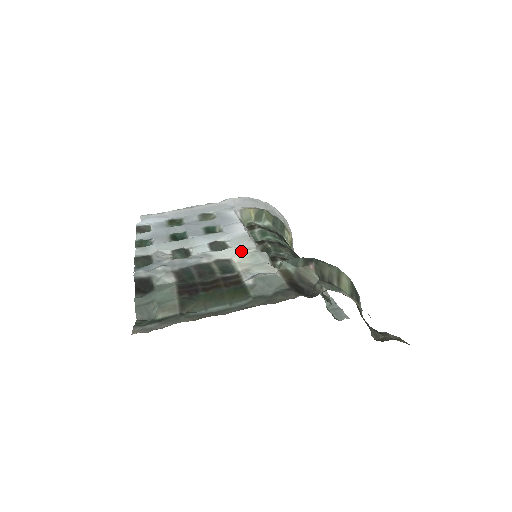
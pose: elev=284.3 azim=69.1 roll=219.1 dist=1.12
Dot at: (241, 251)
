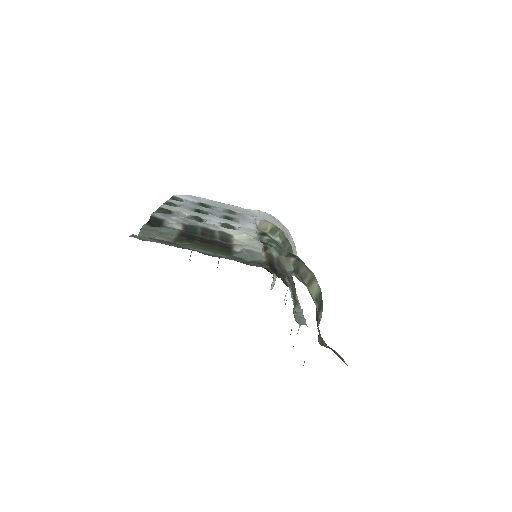
Dot at: (244, 234)
